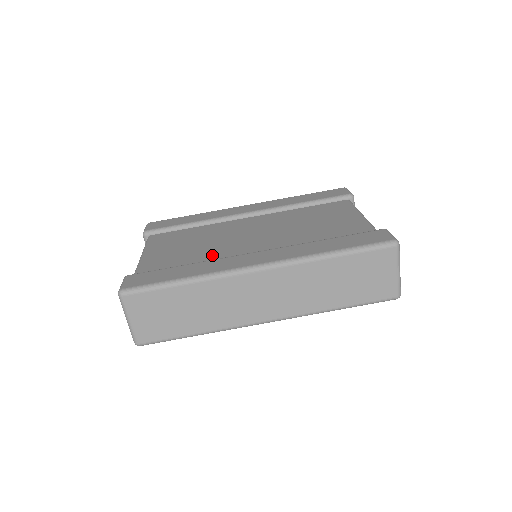
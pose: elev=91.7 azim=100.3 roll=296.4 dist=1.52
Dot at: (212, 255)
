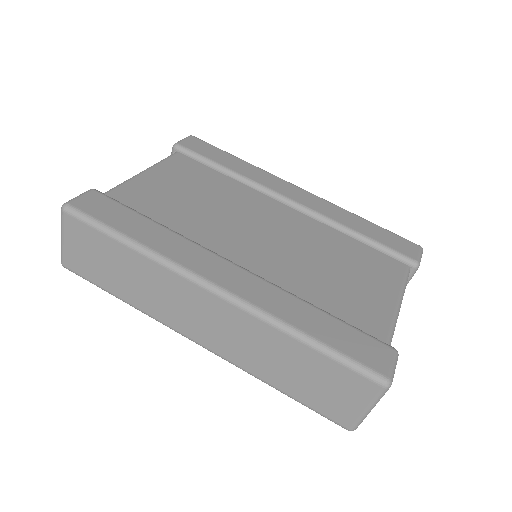
Dot at: (198, 228)
